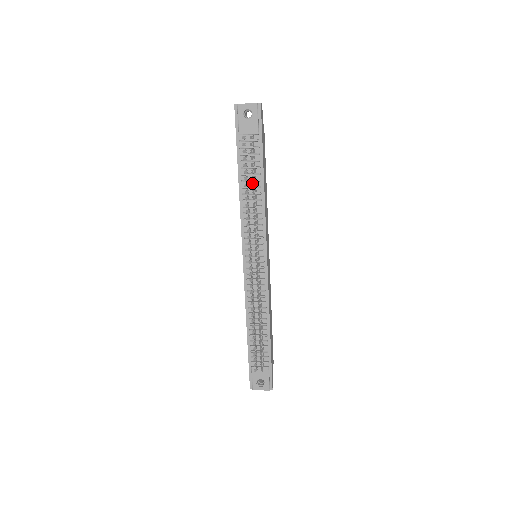
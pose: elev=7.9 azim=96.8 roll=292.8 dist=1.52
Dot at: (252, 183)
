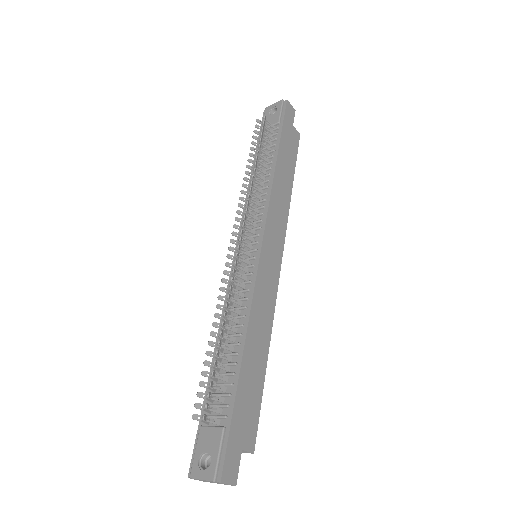
Dot at: (257, 158)
